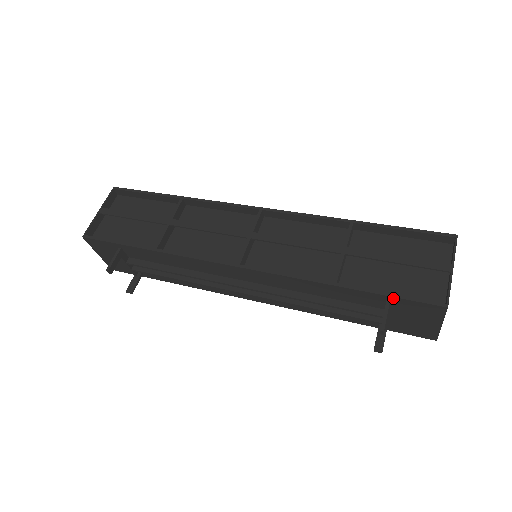
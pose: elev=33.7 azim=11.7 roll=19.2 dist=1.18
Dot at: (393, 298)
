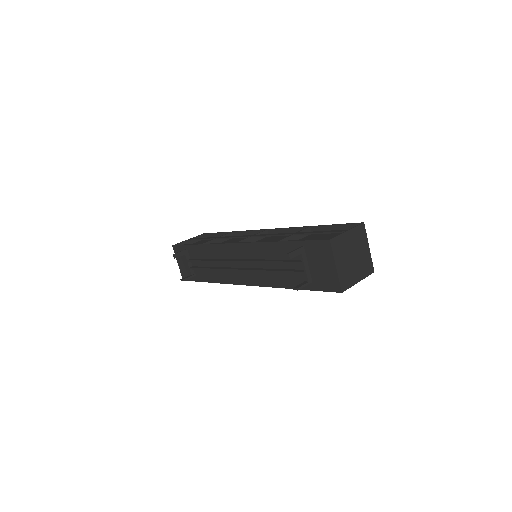
Dot at: (304, 242)
